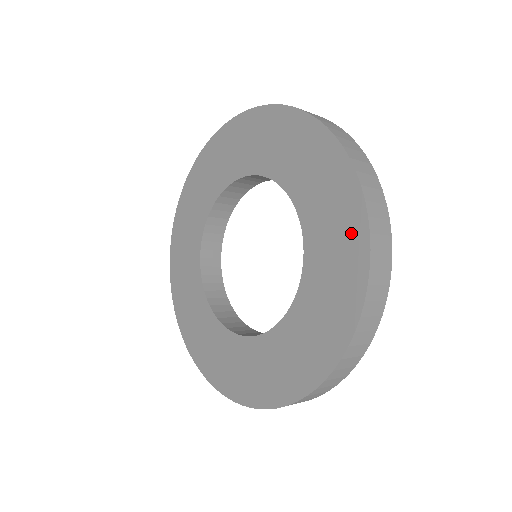
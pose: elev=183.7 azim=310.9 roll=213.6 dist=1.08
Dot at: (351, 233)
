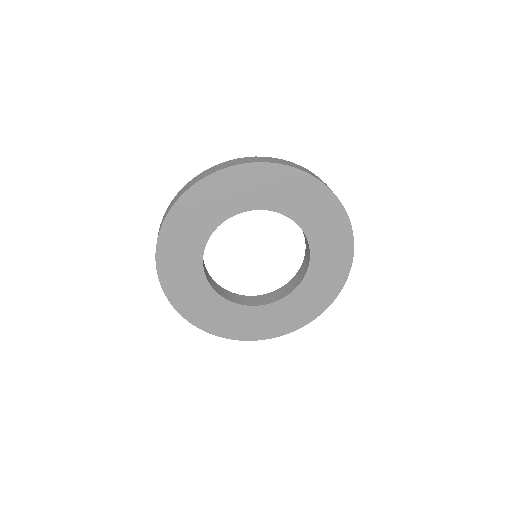
Dot at: (304, 317)
